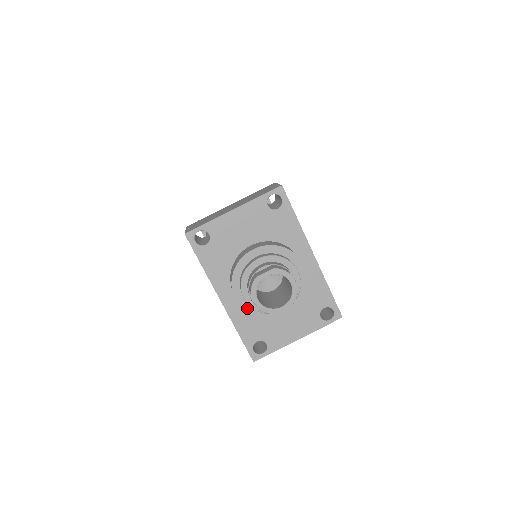
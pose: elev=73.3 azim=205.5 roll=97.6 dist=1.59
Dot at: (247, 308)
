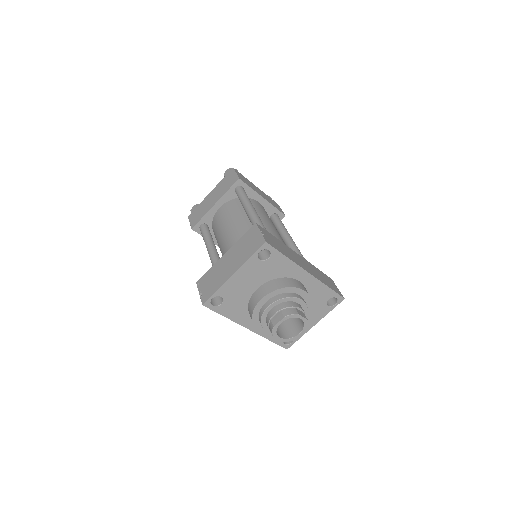
Dot at: occluded
